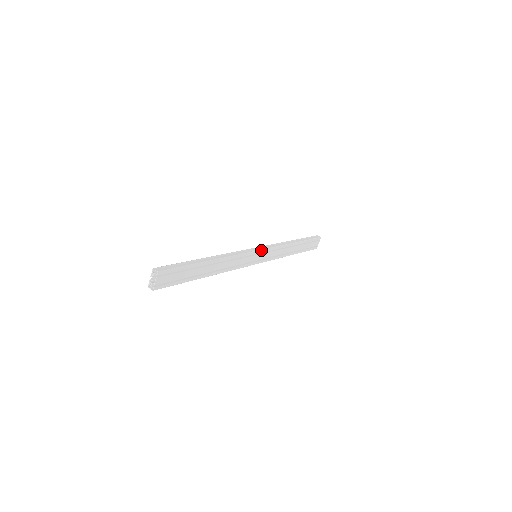
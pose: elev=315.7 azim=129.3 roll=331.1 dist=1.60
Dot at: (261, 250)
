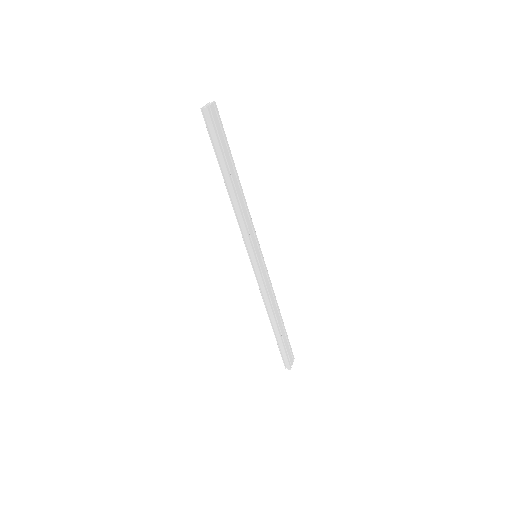
Dot at: (261, 253)
